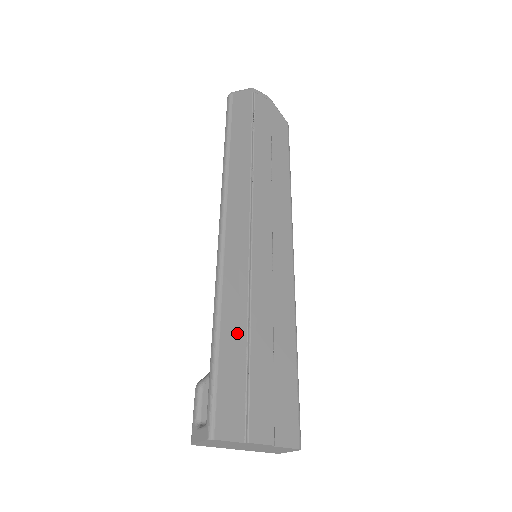
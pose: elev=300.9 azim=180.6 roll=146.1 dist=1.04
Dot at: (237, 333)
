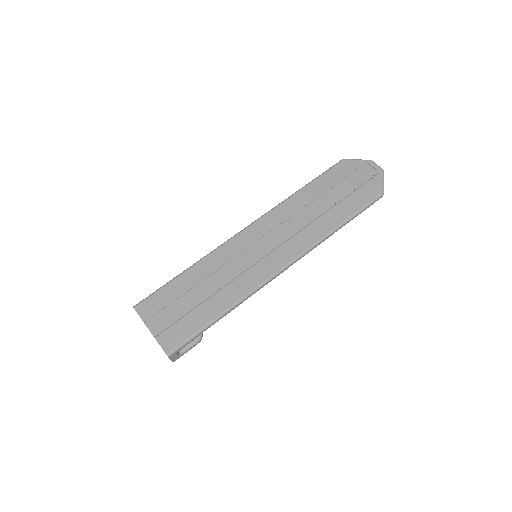
Dot at: (194, 279)
